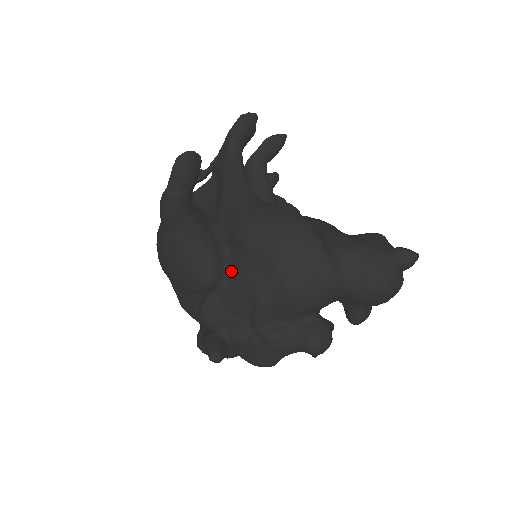
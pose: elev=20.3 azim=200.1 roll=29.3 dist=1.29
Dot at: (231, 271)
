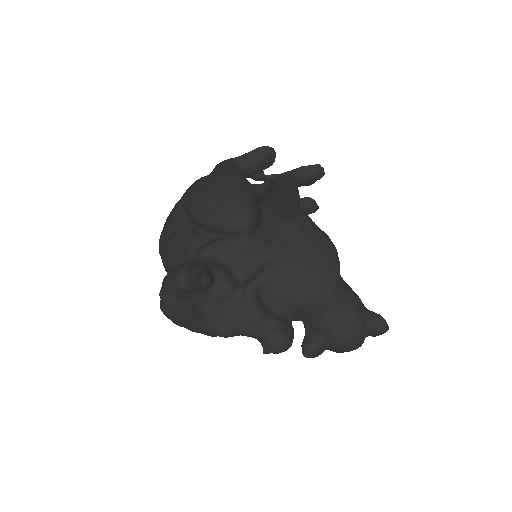
Dot at: (259, 236)
